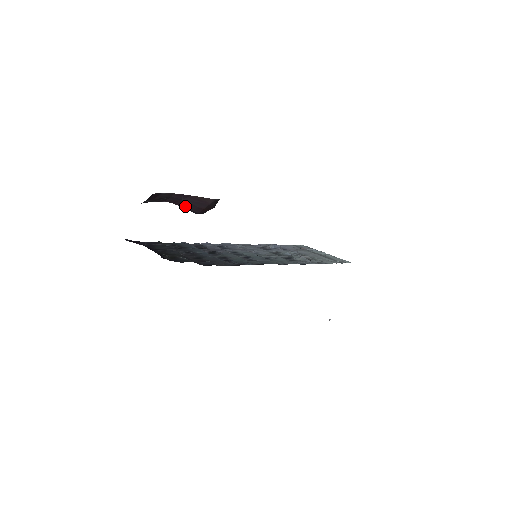
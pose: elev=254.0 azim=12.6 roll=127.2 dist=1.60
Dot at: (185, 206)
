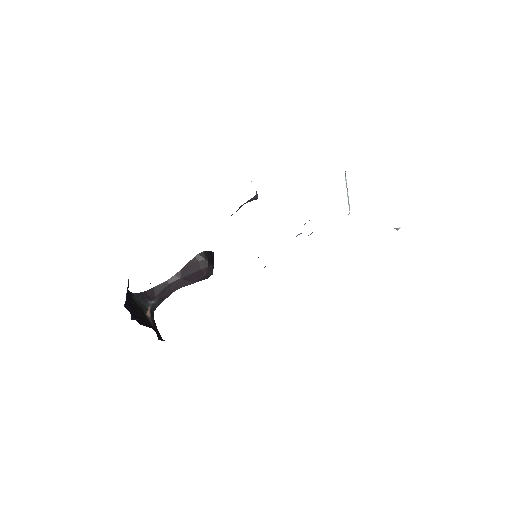
Dot at: (190, 281)
